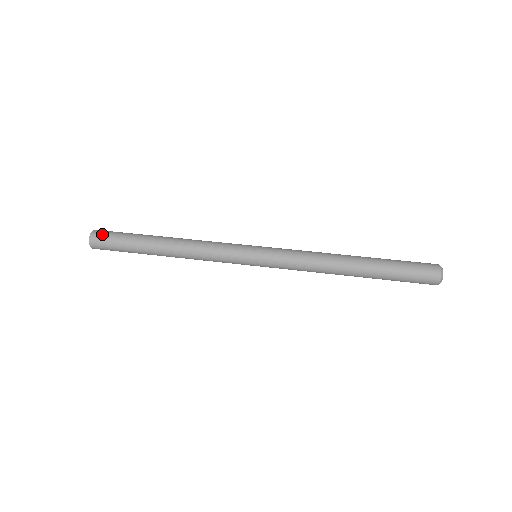
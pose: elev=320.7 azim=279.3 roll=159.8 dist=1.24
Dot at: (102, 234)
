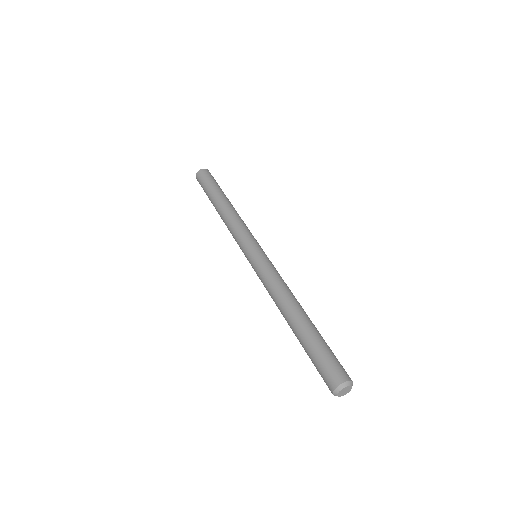
Dot at: (204, 174)
